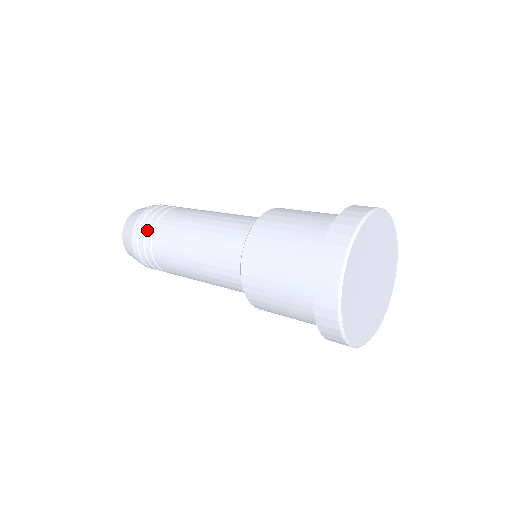
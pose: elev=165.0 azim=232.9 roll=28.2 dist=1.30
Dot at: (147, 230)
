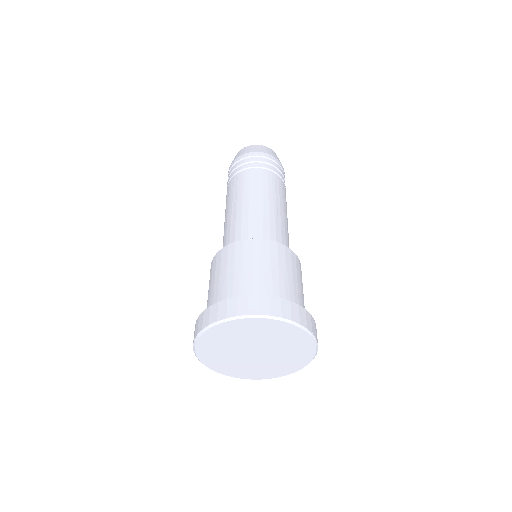
Dot at: (242, 166)
